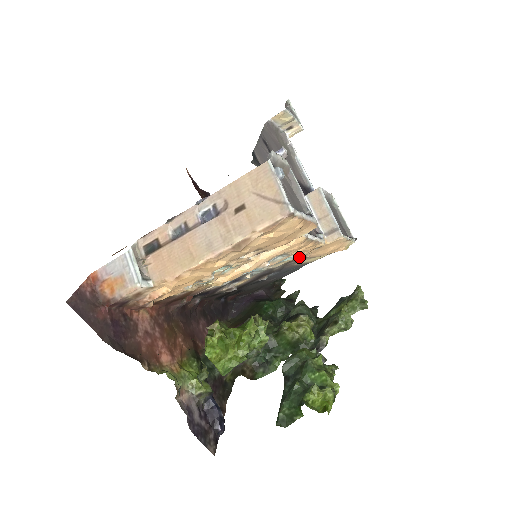
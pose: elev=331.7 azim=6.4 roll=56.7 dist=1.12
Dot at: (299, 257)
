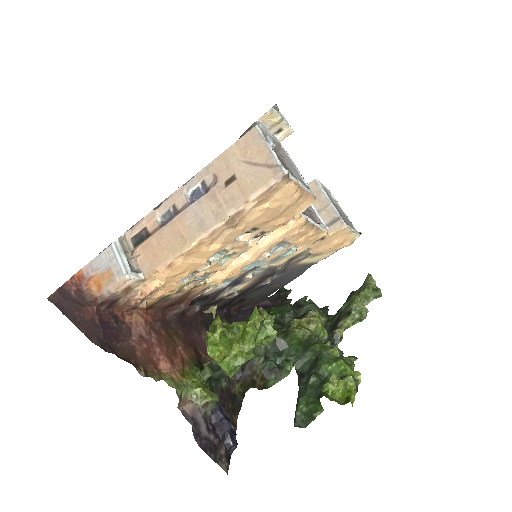
Dot at: (302, 251)
